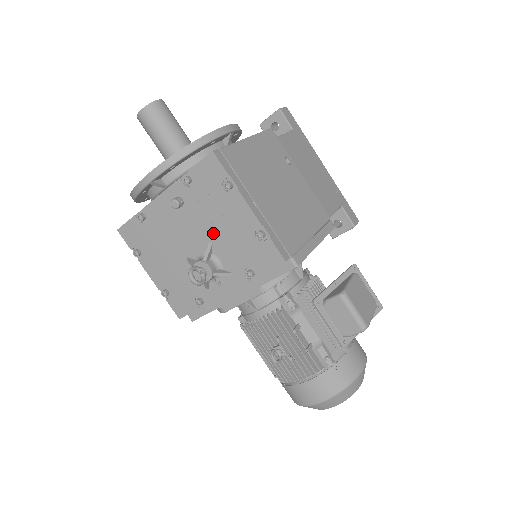
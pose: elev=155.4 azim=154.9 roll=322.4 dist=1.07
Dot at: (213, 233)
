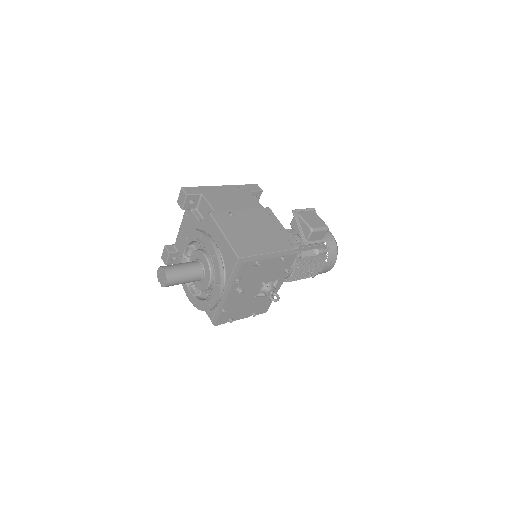
Dot at: (261, 279)
